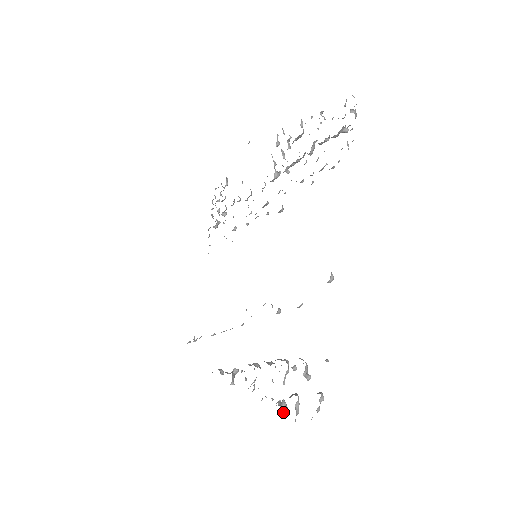
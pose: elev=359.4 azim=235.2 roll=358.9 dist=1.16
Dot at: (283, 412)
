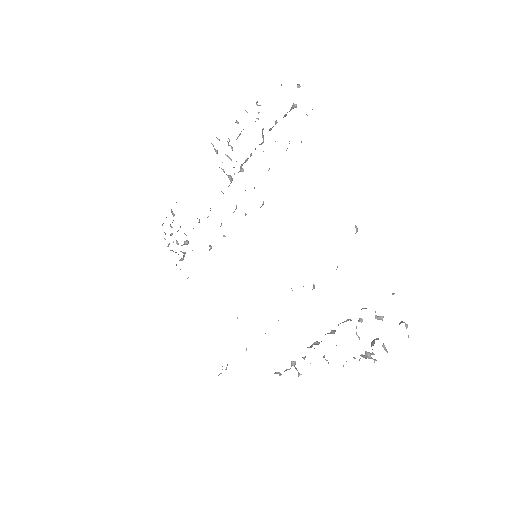
Dot at: occluded
